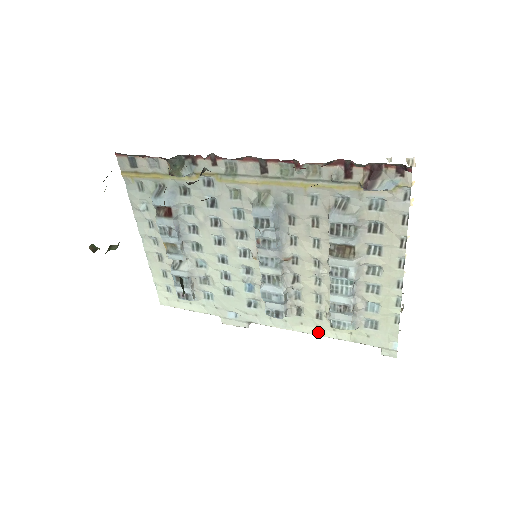
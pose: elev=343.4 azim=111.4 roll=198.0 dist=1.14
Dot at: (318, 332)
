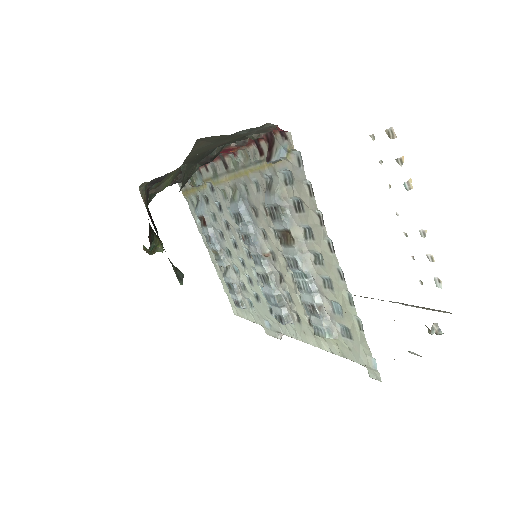
Dot at: (317, 343)
